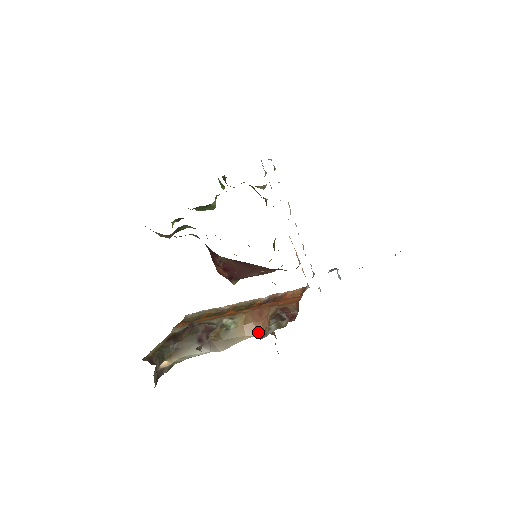
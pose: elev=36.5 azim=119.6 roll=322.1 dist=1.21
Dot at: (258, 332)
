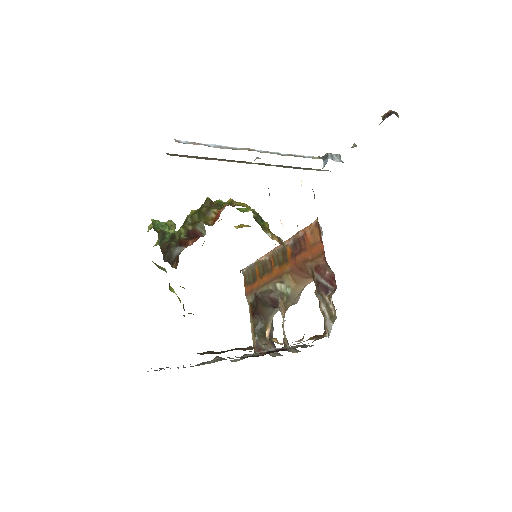
Dot at: (311, 280)
